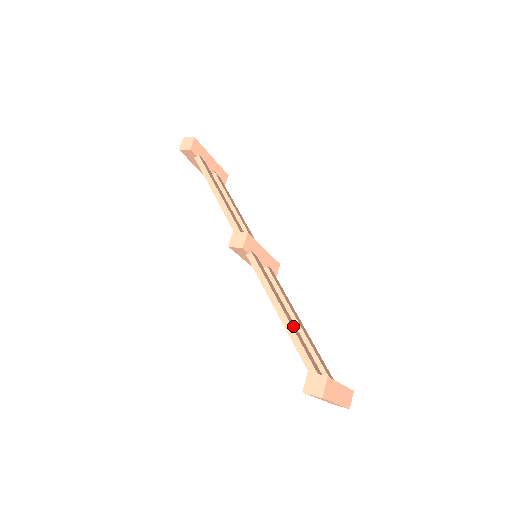
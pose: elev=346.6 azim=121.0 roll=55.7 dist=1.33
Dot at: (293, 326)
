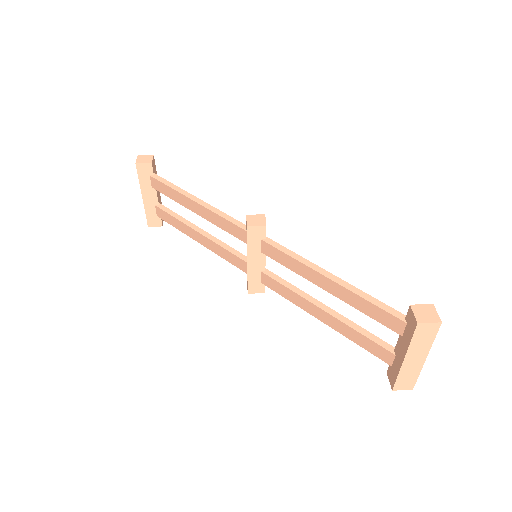
Dot at: occluded
